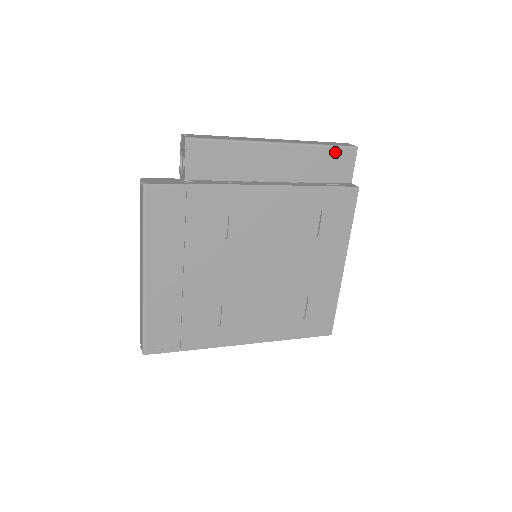
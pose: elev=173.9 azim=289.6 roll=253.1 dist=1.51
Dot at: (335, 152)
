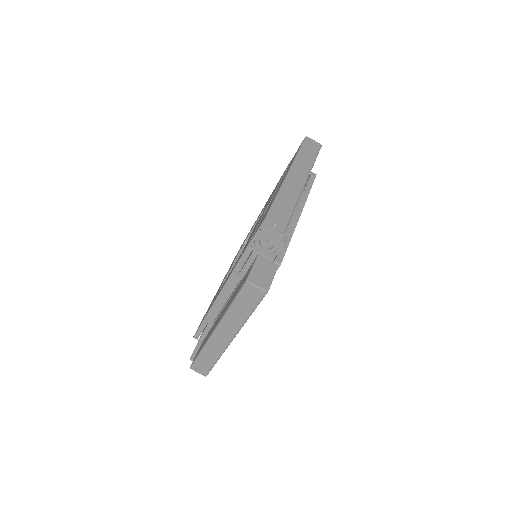
Dot at: occluded
